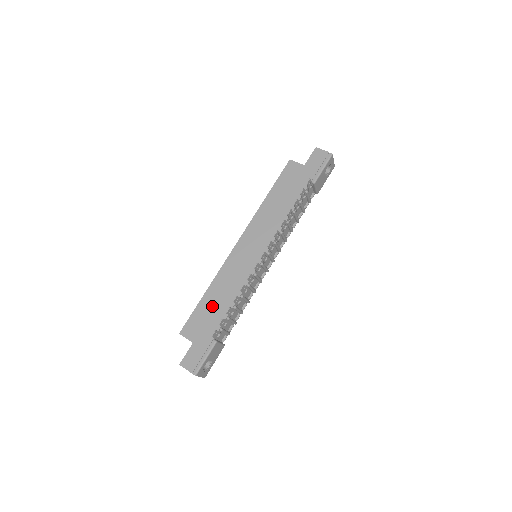
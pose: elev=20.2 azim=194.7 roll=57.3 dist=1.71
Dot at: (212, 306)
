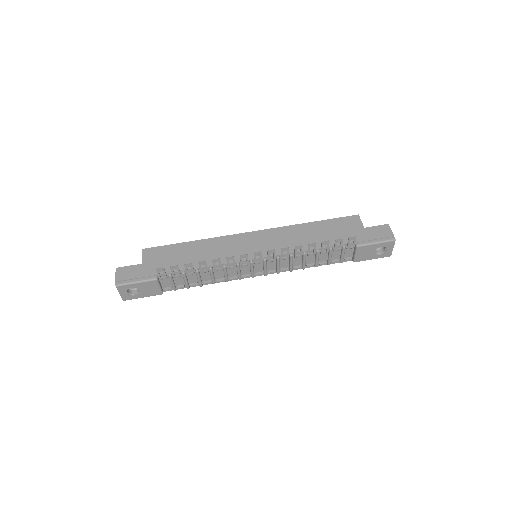
Dot at: (184, 254)
